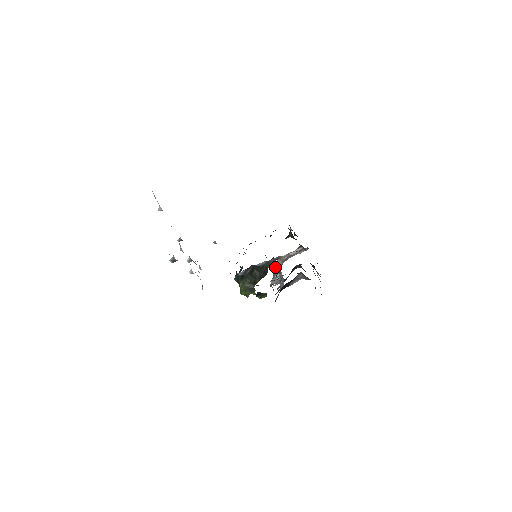
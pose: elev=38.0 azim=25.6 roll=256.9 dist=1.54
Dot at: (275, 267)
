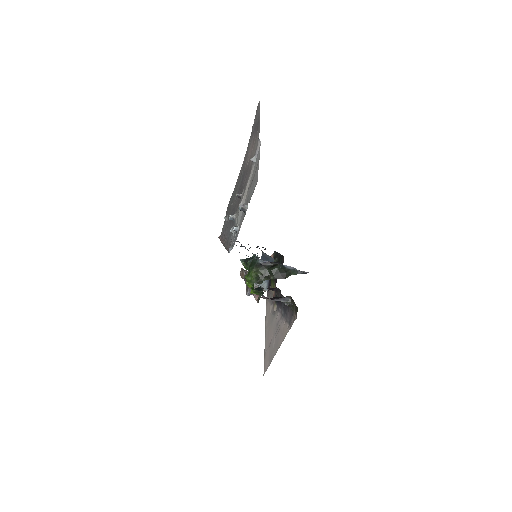
Dot at: occluded
